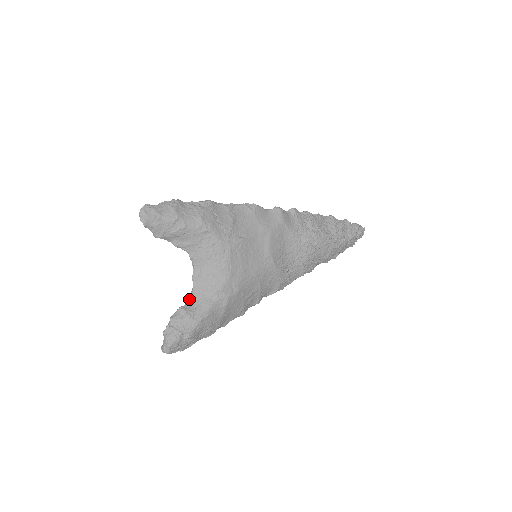
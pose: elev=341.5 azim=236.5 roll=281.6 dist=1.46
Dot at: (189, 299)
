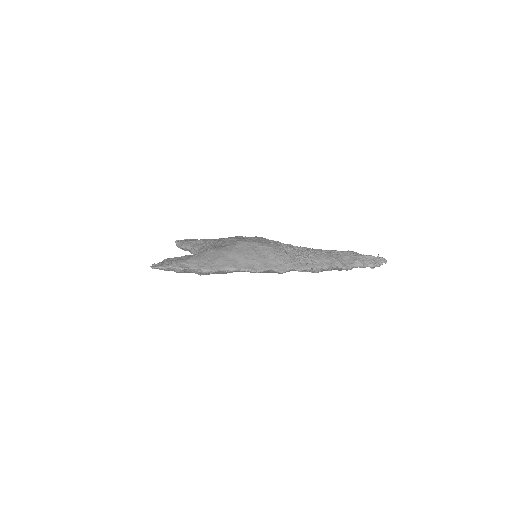
Dot at: (195, 249)
